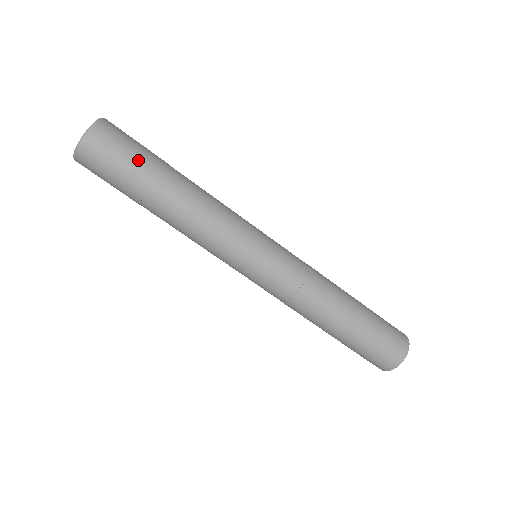
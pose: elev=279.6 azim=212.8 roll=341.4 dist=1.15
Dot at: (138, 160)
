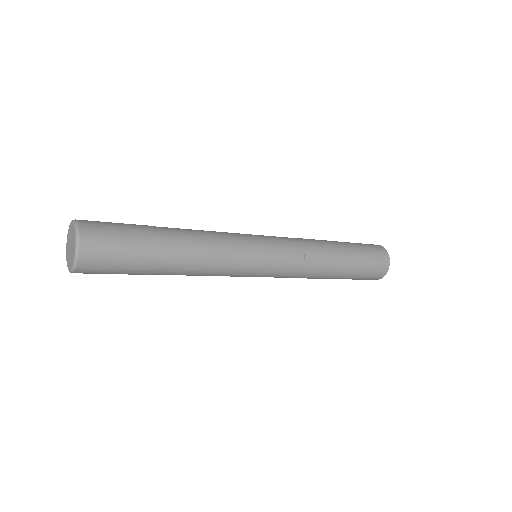
Dot at: (132, 265)
